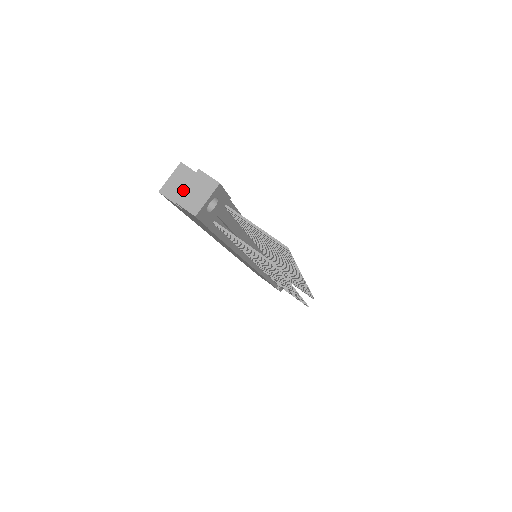
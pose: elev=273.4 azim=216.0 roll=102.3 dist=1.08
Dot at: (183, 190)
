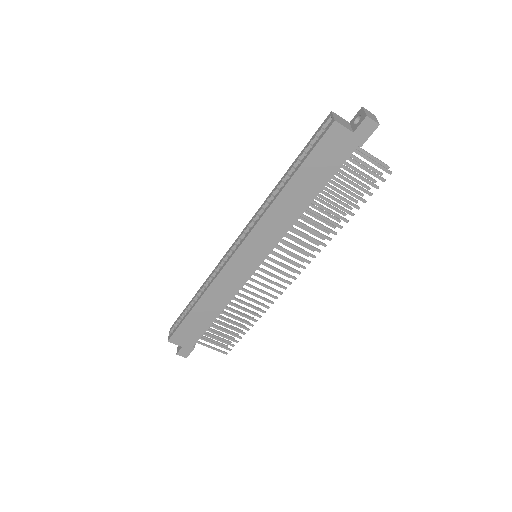
Dot at: (365, 112)
